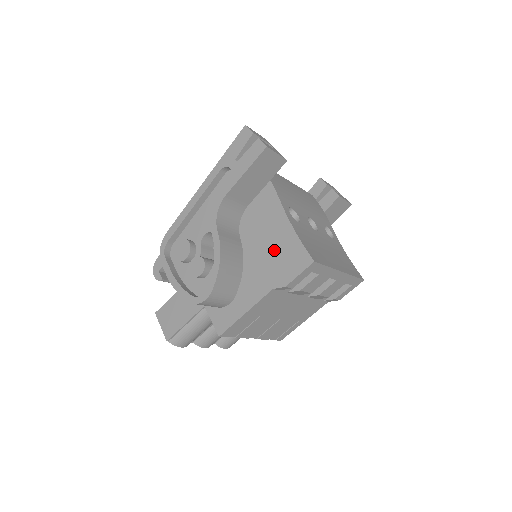
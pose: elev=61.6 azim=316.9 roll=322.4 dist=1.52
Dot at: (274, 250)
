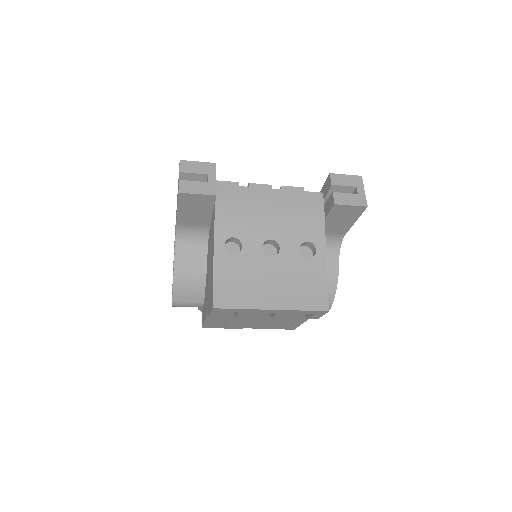
Dot at: (210, 279)
